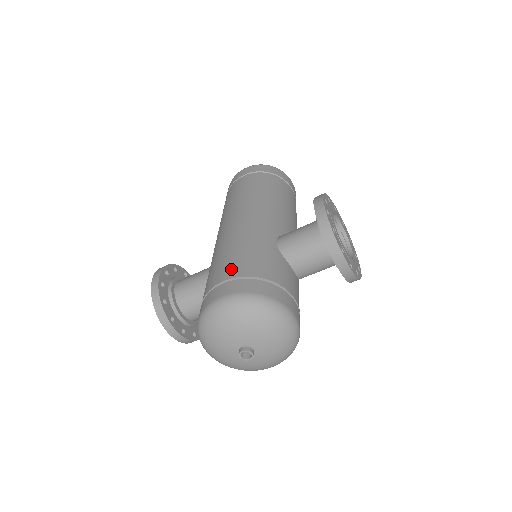
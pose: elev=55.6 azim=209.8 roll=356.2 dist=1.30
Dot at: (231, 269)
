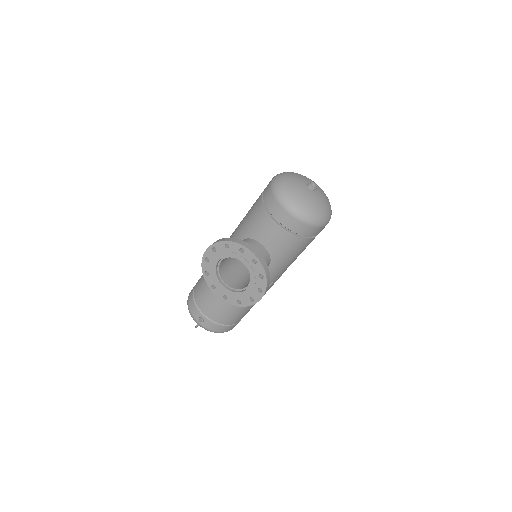
Dot at: occluded
